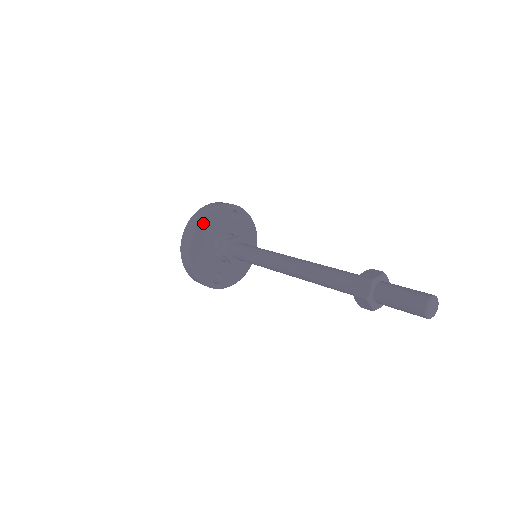
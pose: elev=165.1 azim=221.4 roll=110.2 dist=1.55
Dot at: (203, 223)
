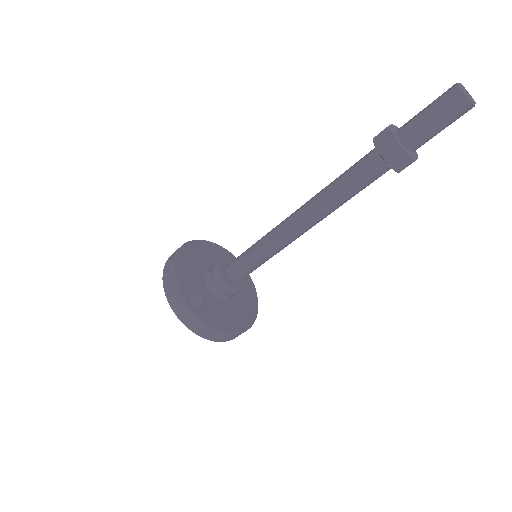
Dot at: (205, 244)
